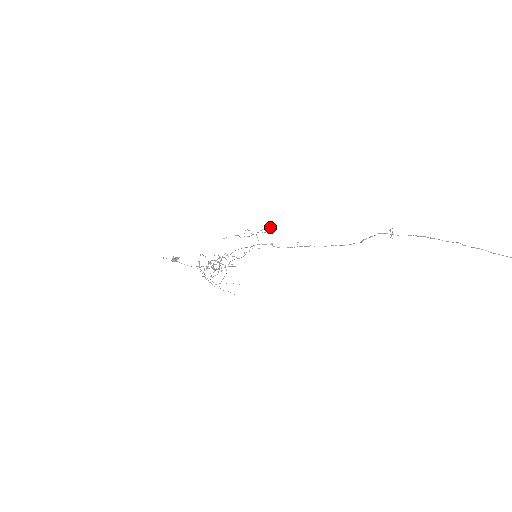
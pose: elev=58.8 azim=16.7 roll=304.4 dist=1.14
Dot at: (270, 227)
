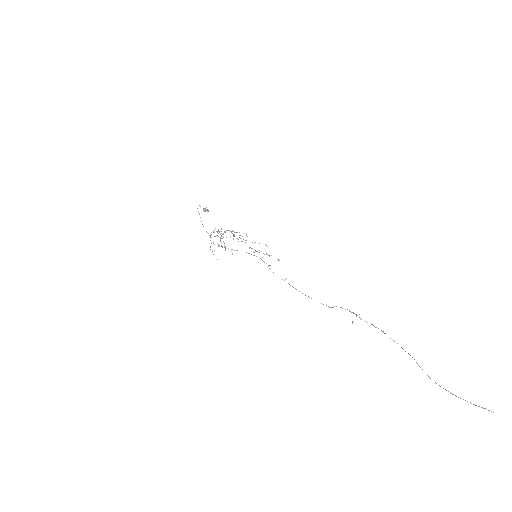
Dot at: (277, 258)
